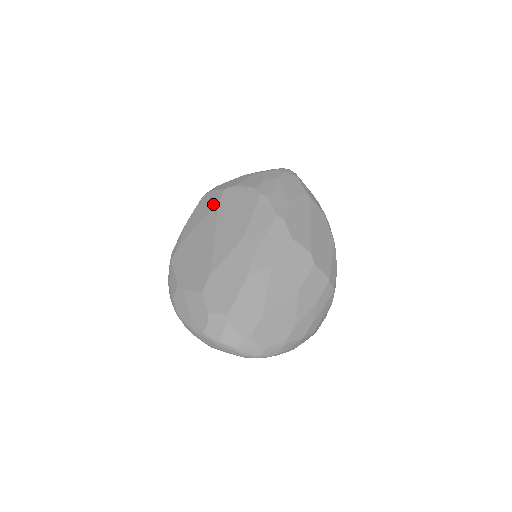
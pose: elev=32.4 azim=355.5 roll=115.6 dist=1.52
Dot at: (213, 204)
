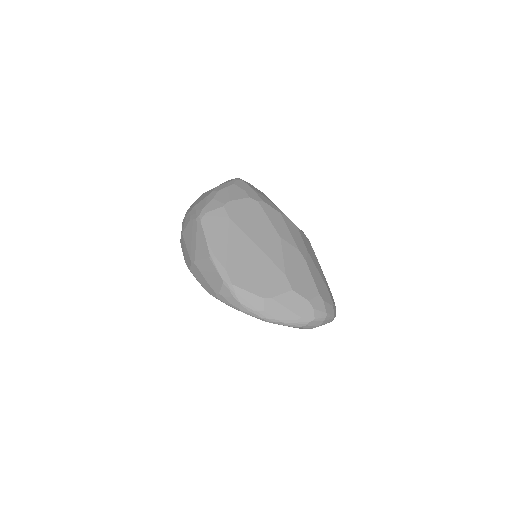
Dot at: (225, 222)
